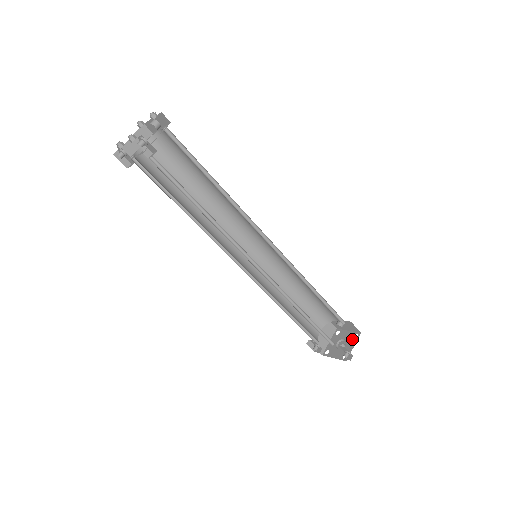
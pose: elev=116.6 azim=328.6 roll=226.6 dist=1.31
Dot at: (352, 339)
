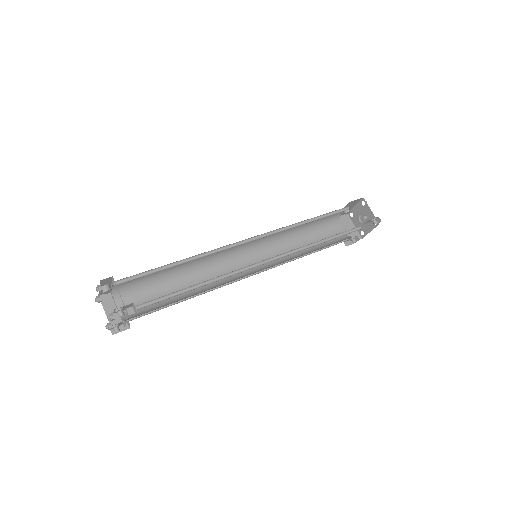
Dot at: (364, 208)
